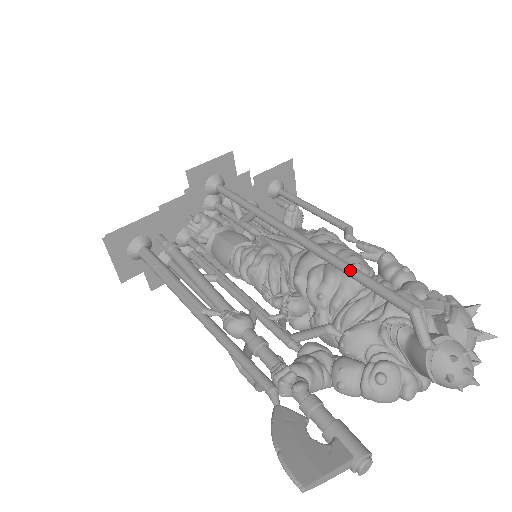
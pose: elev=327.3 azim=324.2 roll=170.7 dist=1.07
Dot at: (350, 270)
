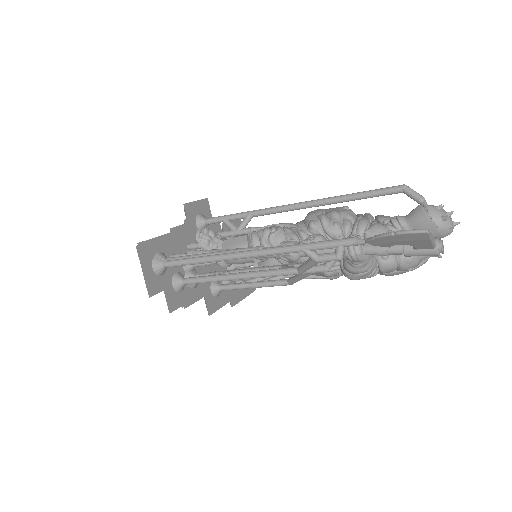
Dot at: (349, 195)
